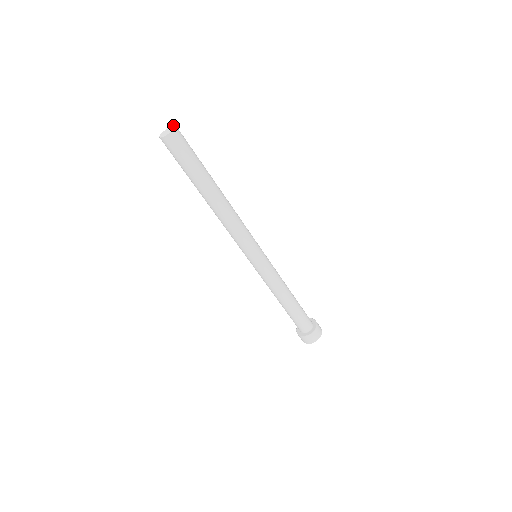
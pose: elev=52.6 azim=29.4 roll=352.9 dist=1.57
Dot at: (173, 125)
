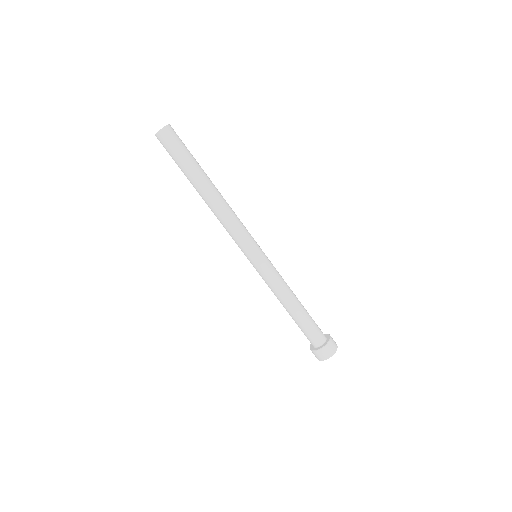
Dot at: occluded
